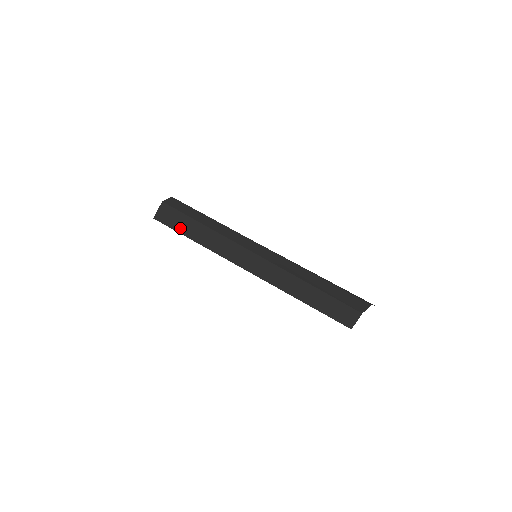
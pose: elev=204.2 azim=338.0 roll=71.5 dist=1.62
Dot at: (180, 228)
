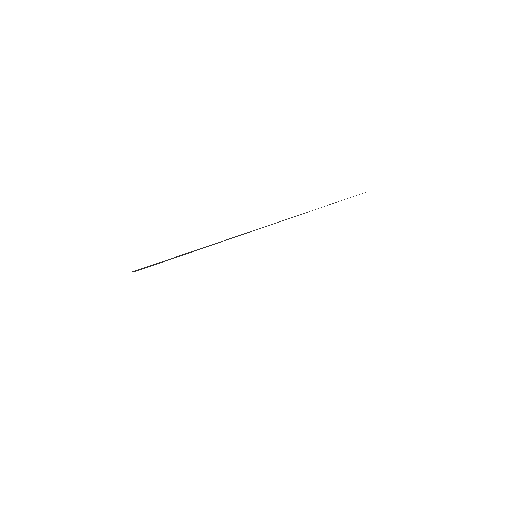
Dot at: (172, 258)
